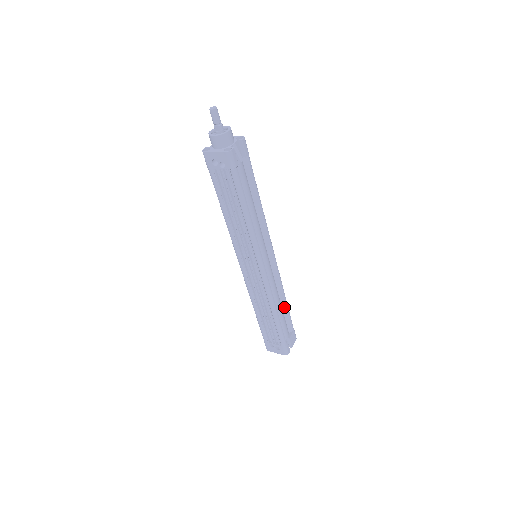
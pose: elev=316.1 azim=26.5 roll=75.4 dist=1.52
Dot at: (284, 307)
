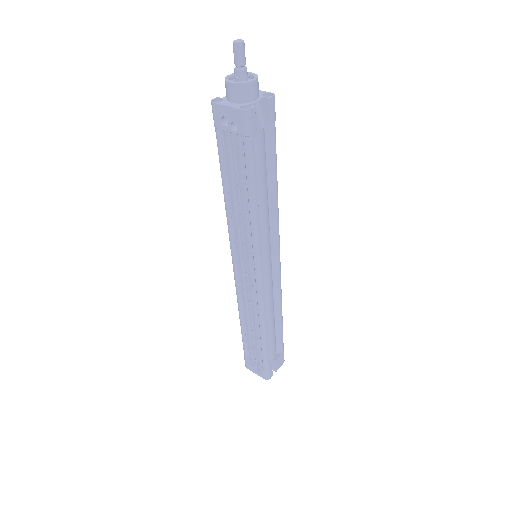
Dot at: (278, 324)
